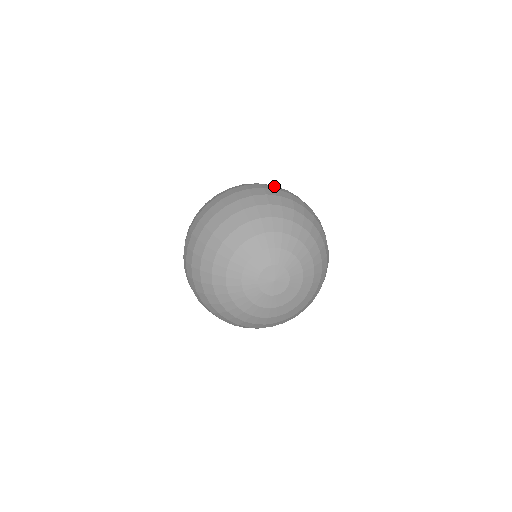
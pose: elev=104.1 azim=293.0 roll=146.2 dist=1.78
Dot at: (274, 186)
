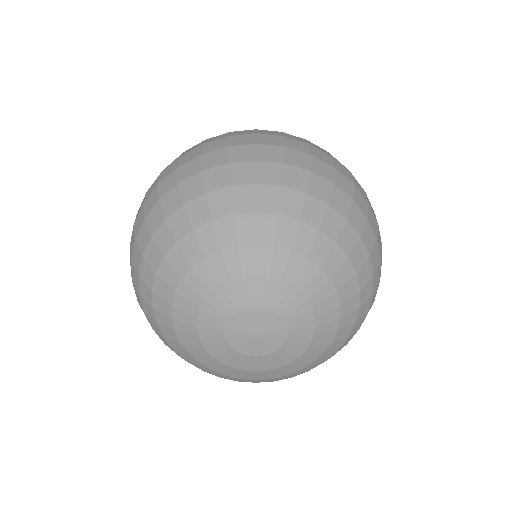
Dot at: (332, 158)
